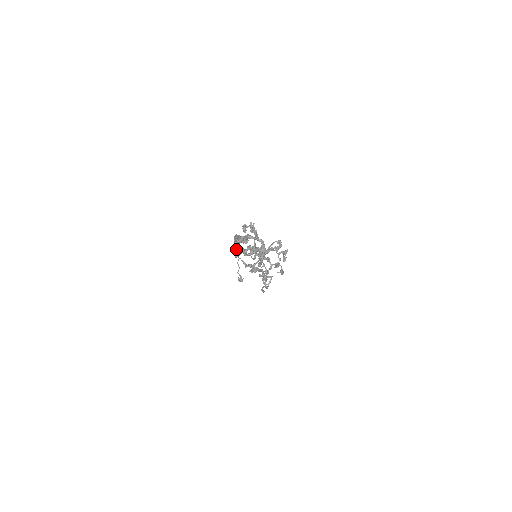
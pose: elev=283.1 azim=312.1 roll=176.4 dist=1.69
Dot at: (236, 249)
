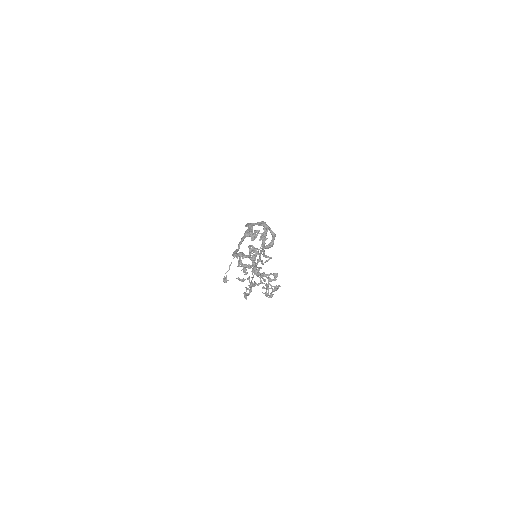
Dot at: (239, 244)
